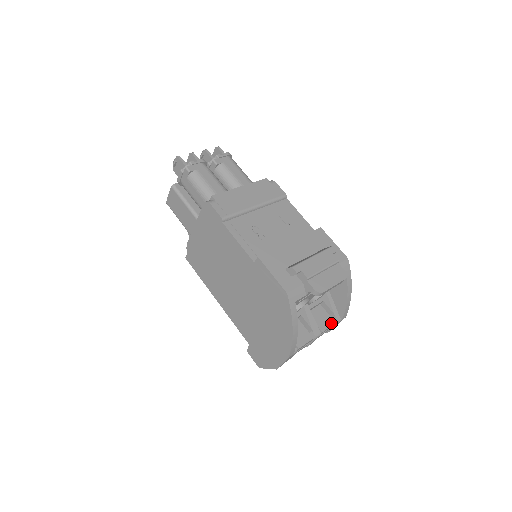
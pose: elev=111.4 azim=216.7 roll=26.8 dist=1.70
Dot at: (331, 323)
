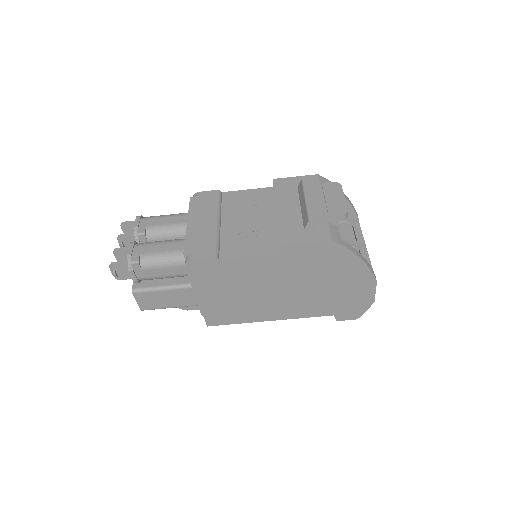
Dot at: (359, 230)
